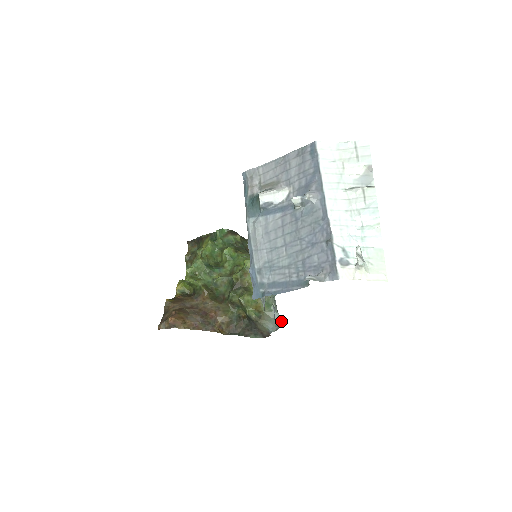
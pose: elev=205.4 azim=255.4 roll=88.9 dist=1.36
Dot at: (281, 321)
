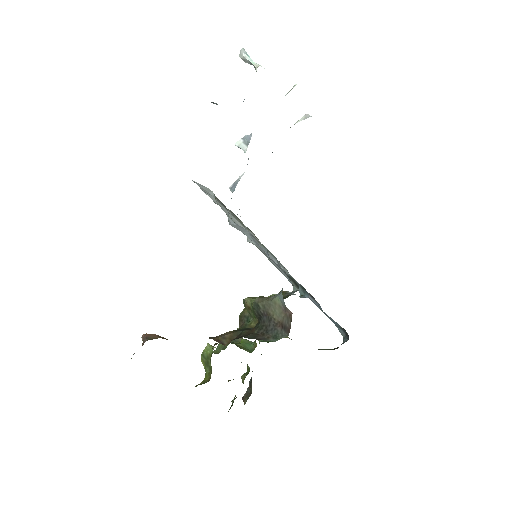
Dot at: (296, 283)
